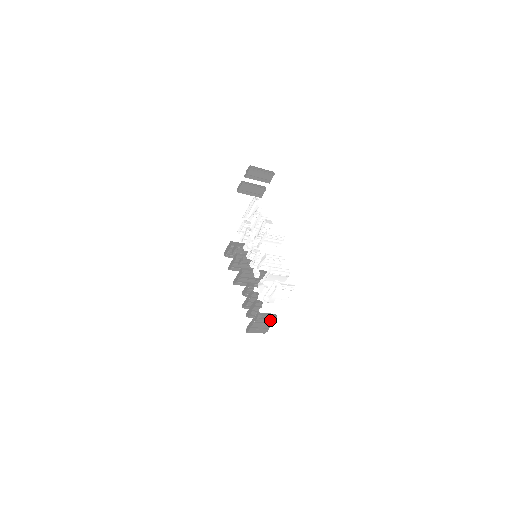
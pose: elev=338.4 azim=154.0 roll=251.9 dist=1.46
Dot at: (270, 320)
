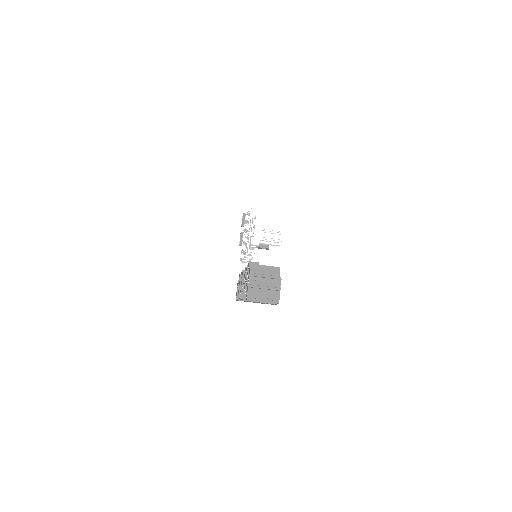
Dot at: (271, 273)
